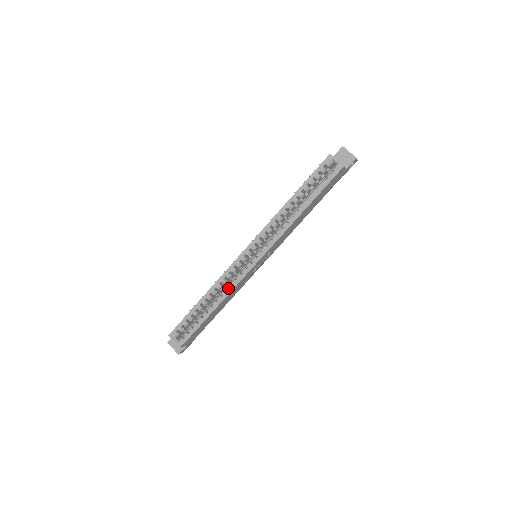
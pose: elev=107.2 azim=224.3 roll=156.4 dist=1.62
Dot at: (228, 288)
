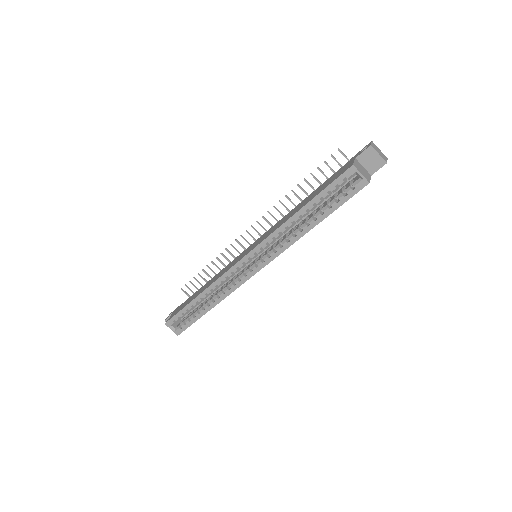
Dot at: (225, 292)
